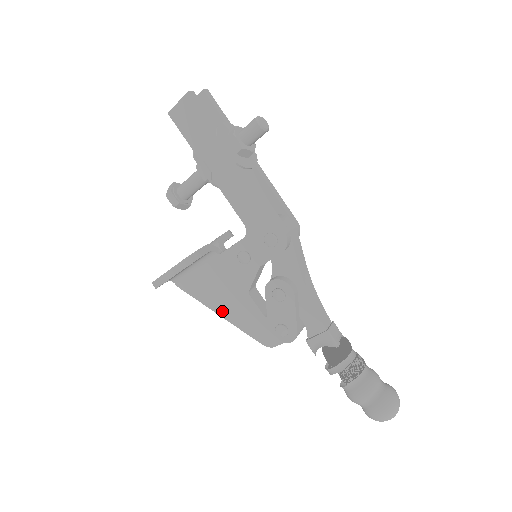
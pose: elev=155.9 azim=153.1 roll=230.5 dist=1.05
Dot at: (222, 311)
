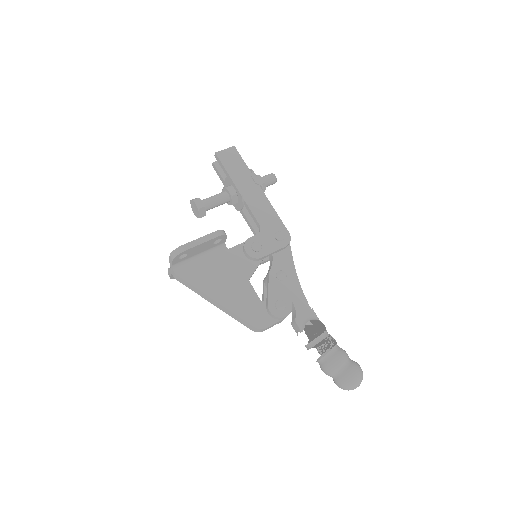
Dot at: (220, 297)
